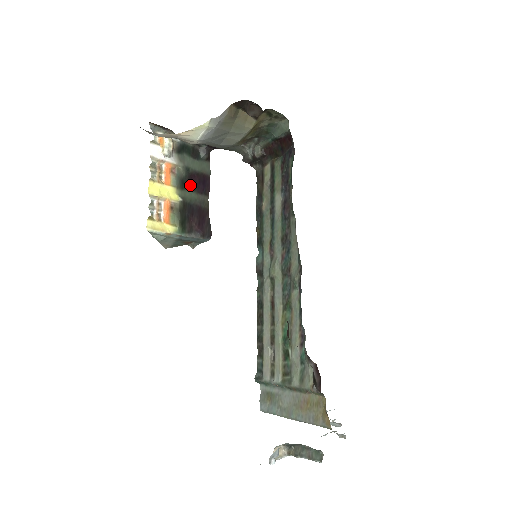
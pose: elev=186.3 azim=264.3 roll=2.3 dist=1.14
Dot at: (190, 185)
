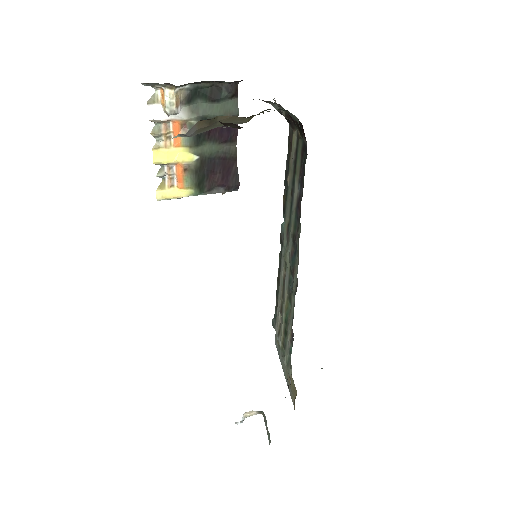
Dot at: (209, 136)
